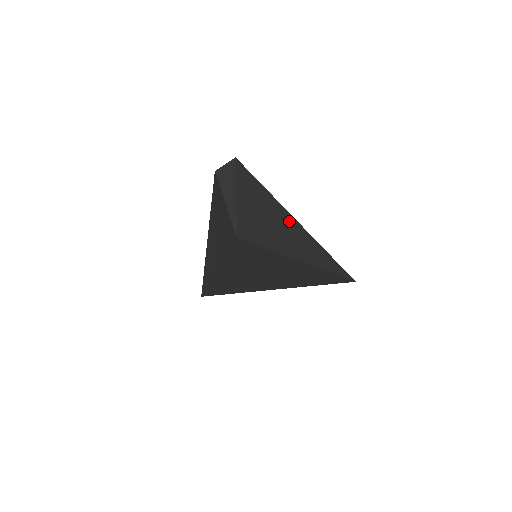
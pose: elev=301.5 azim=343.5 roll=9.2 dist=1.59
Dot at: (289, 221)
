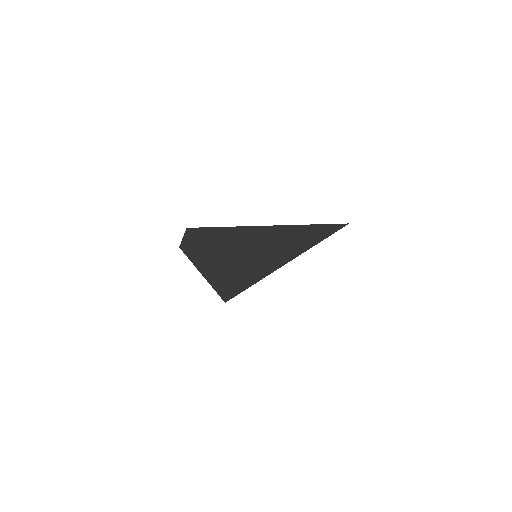
Dot at: (261, 234)
